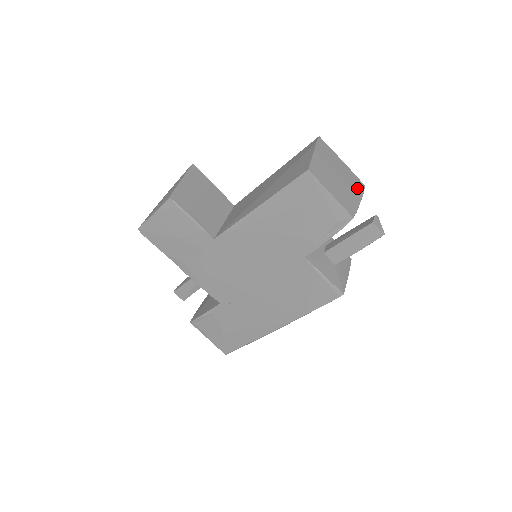
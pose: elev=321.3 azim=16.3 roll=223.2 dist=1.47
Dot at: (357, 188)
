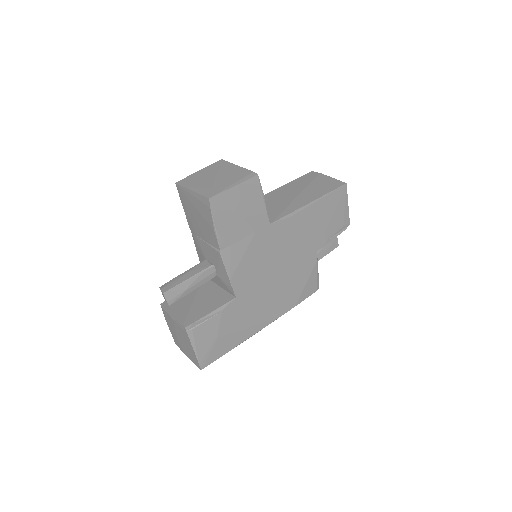
Dot at: occluded
